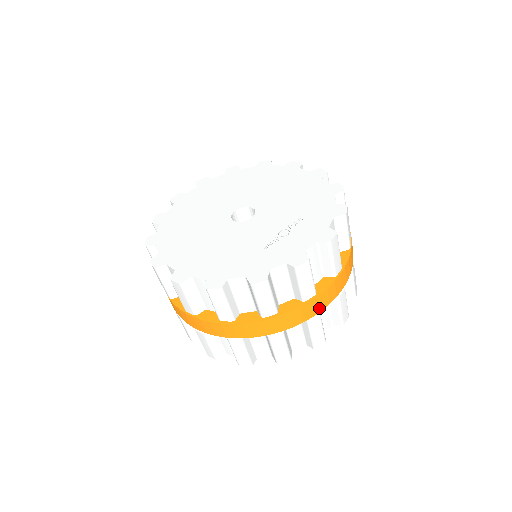
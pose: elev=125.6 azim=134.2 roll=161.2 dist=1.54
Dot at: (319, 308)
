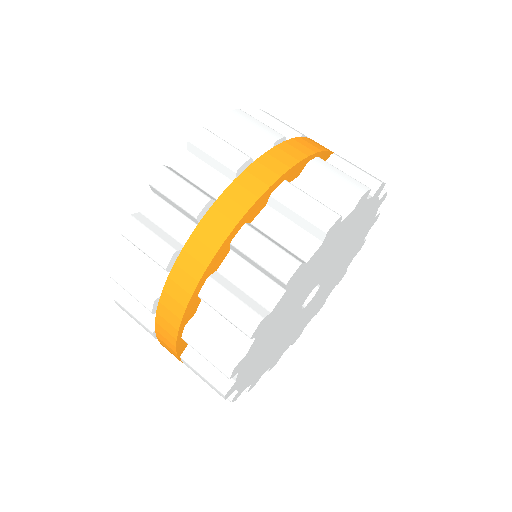
Dot at: (308, 150)
